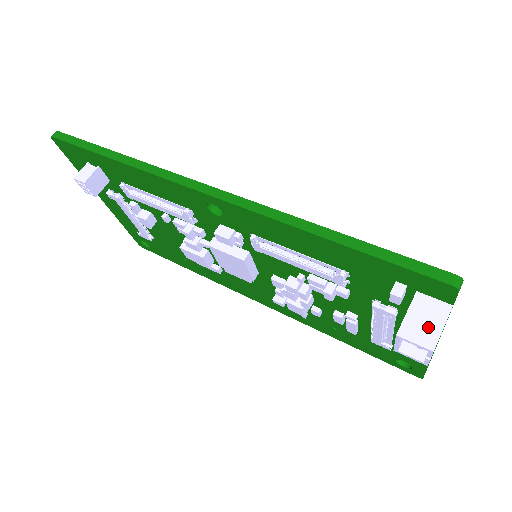
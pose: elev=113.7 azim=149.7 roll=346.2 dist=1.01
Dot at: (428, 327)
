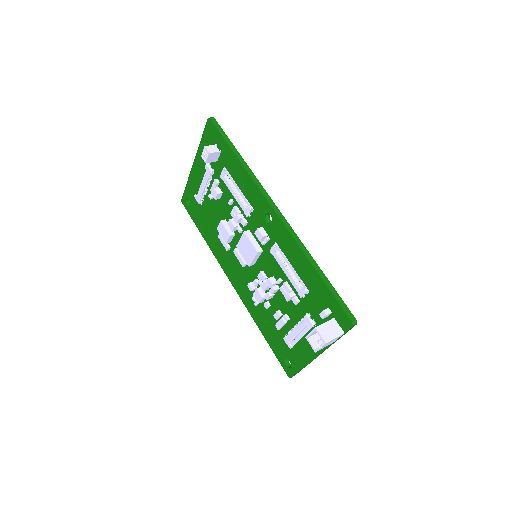
Dot at: (330, 334)
